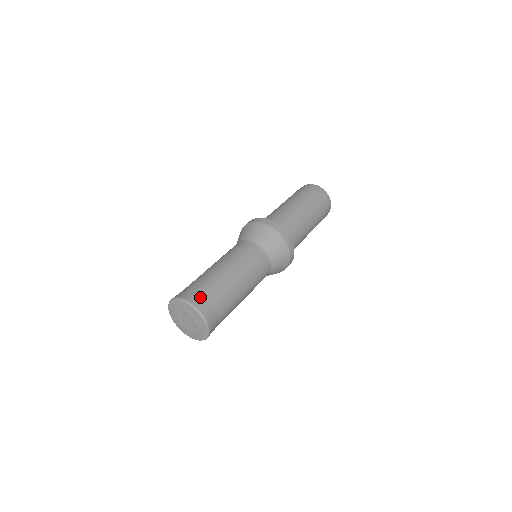
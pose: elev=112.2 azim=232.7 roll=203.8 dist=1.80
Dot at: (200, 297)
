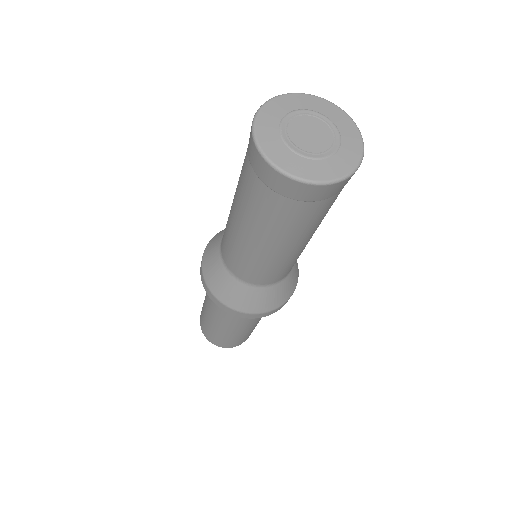
Dot at: occluded
